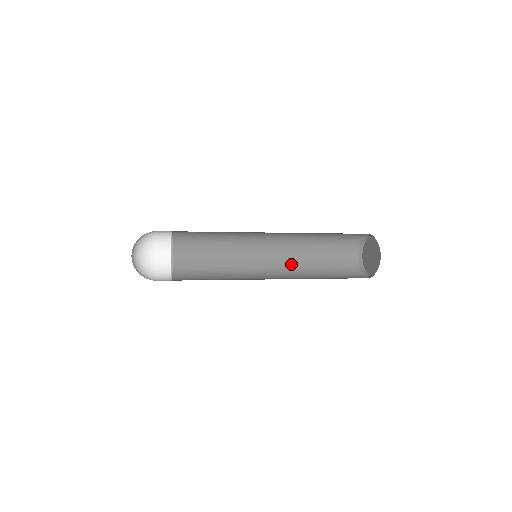
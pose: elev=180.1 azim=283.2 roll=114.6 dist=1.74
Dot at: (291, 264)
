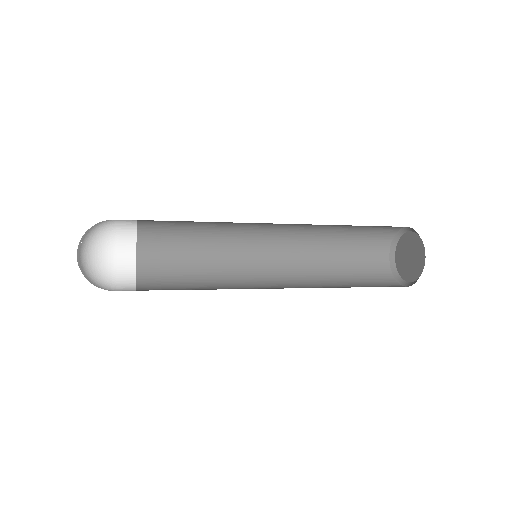
Dot at: (302, 270)
